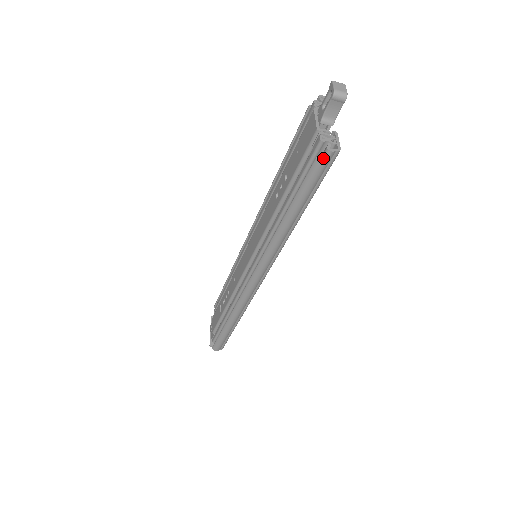
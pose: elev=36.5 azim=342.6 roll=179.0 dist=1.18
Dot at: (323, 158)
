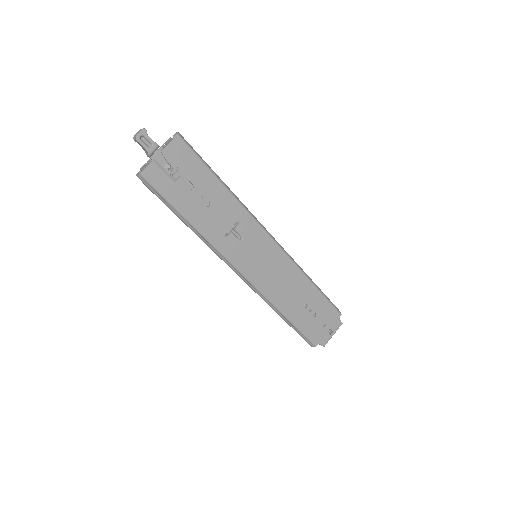
Dot at: (142, 180)
